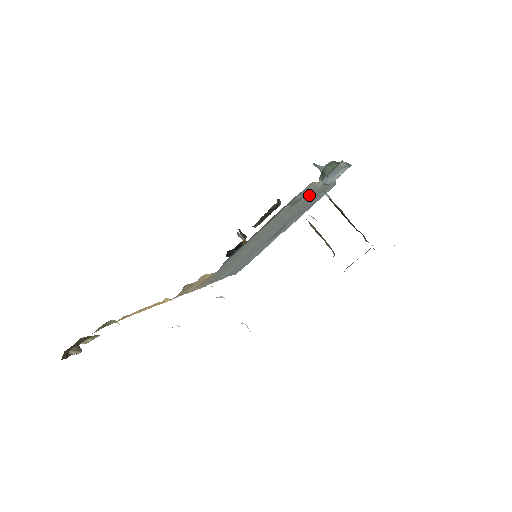
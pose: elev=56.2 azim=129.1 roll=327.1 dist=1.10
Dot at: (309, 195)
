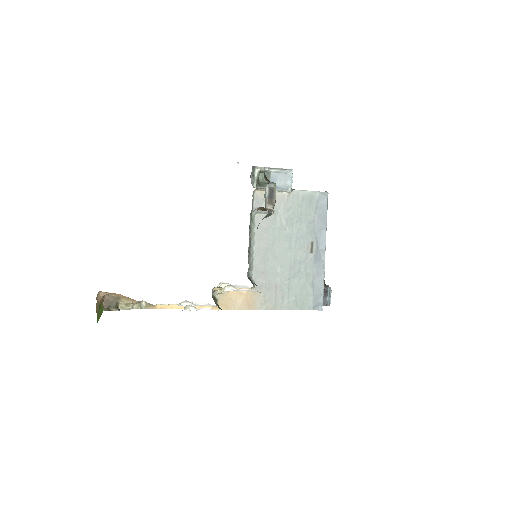
Dot at: (286, 206)
